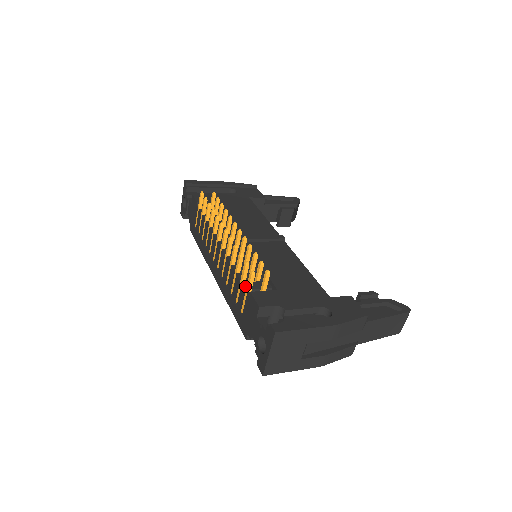
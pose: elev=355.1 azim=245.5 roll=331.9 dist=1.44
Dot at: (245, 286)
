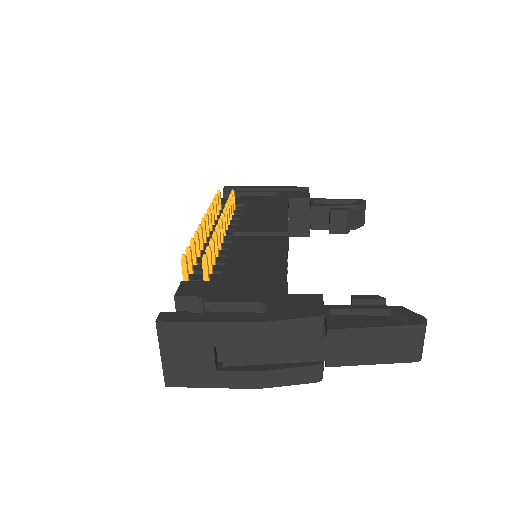
Dot at: occluded
